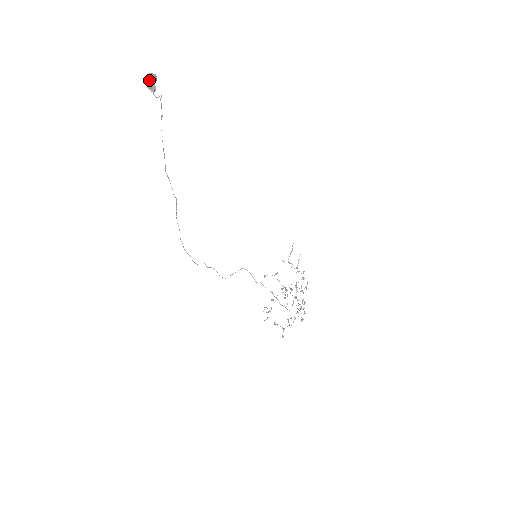
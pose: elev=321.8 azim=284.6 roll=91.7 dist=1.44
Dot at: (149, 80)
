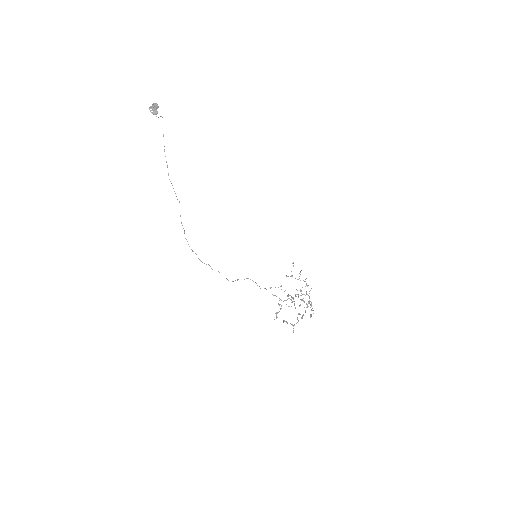
Dot at: (153, 108)
